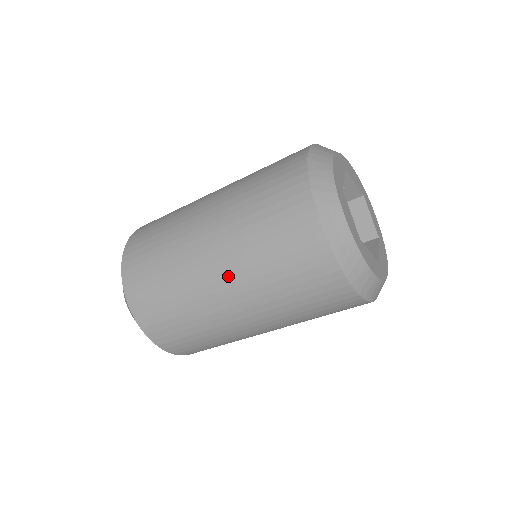
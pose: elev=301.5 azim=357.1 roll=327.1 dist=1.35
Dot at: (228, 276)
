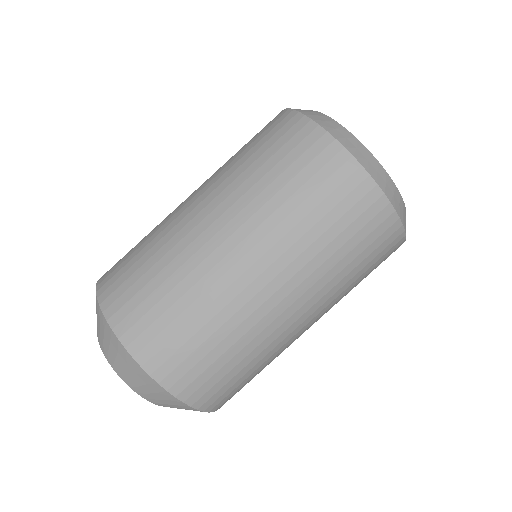
Dot at: (208, 195)
